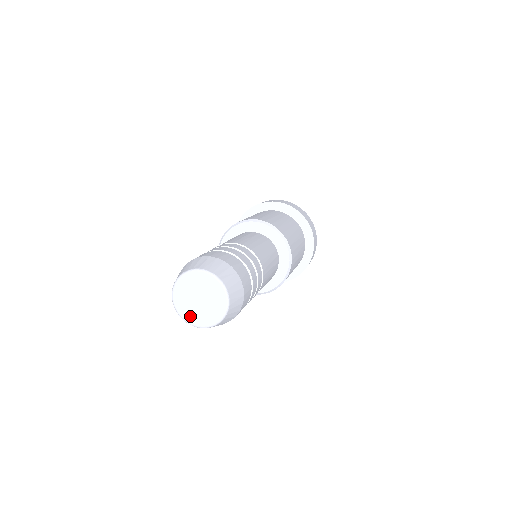
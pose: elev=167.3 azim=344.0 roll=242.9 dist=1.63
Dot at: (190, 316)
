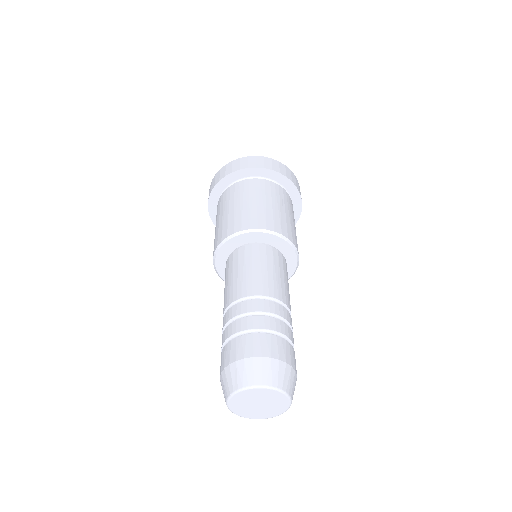
Dot at: (261, 415)
